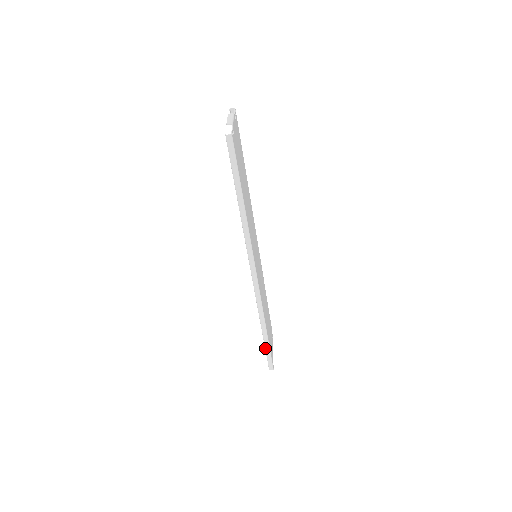
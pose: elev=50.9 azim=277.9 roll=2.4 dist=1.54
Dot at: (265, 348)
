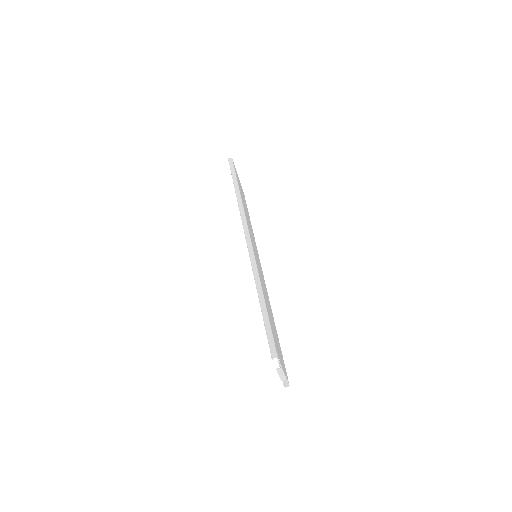
Dot at: (264, 322)
